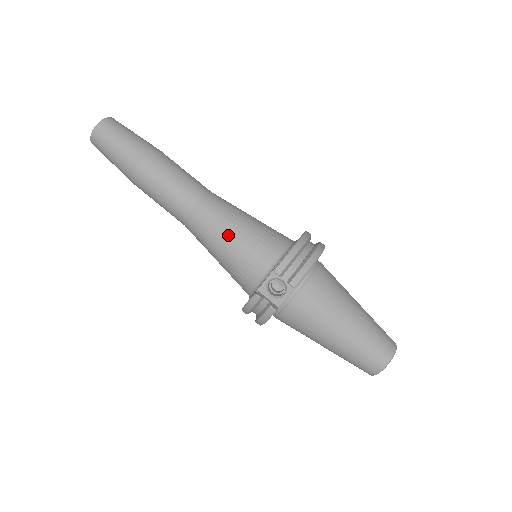
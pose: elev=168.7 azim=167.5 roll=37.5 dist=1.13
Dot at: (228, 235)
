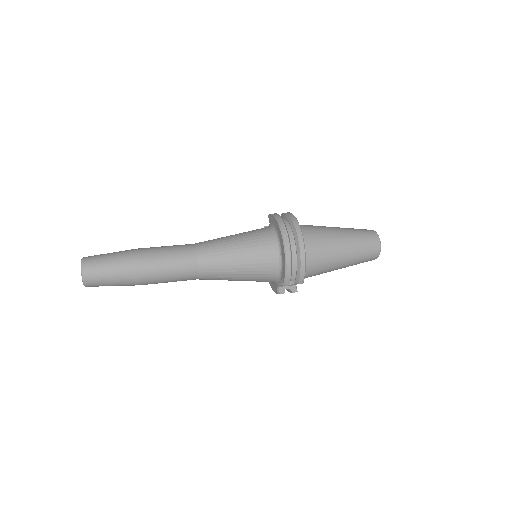
Dot at: (235, 276)
